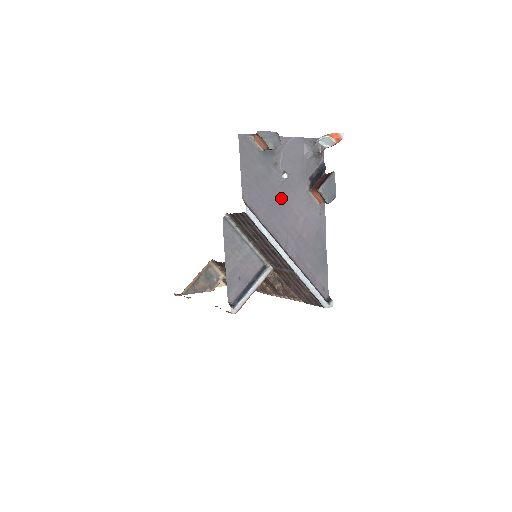
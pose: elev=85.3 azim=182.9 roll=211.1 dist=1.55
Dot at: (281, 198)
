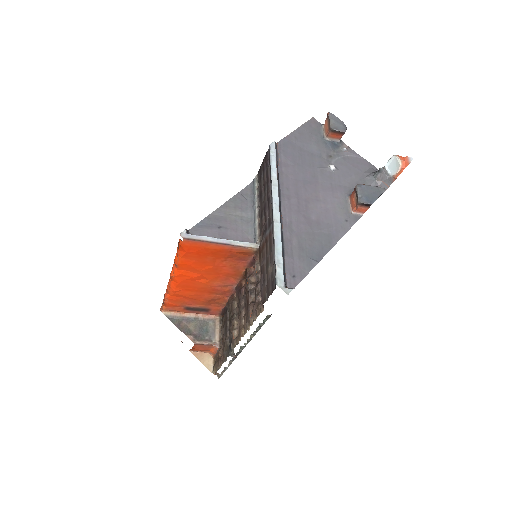
Dot at: (314, 176)
